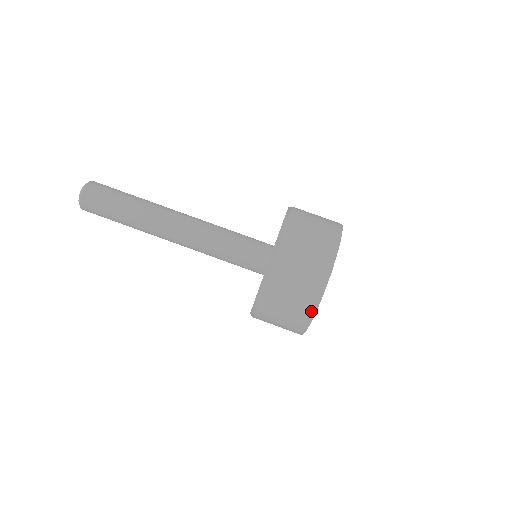
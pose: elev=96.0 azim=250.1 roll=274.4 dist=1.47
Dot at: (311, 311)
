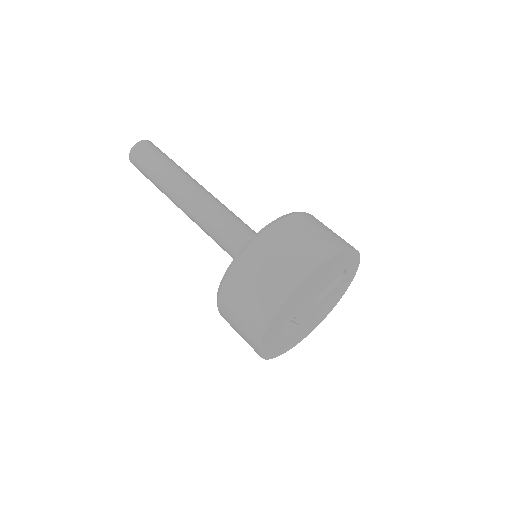
Dot at: (265, 321)
